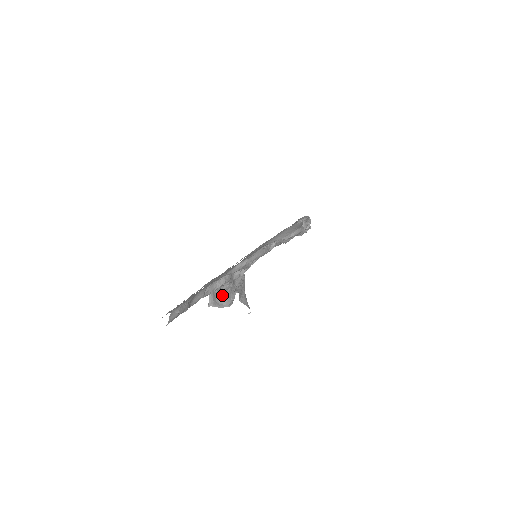
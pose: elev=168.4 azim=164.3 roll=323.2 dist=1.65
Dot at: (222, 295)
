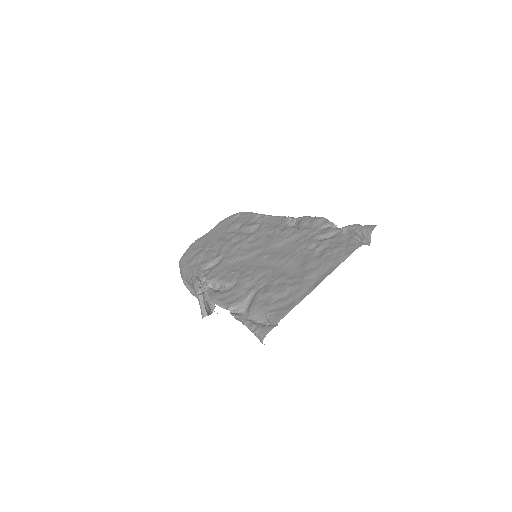
Dot at: (203, 301)
